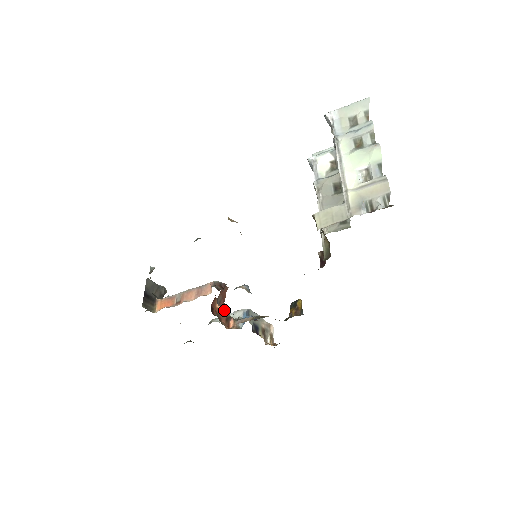
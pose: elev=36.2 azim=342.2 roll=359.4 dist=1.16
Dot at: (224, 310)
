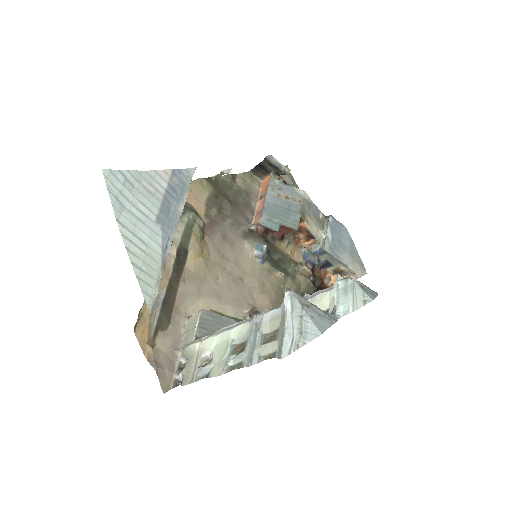
Dot at: (309, 230)
